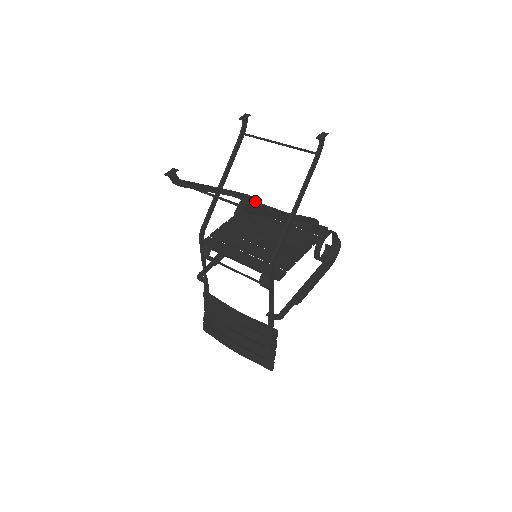
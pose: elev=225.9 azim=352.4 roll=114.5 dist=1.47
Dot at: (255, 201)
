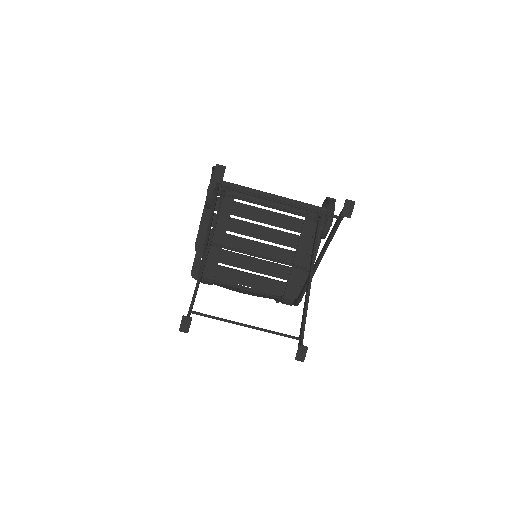
Dot at: (225, 182)
